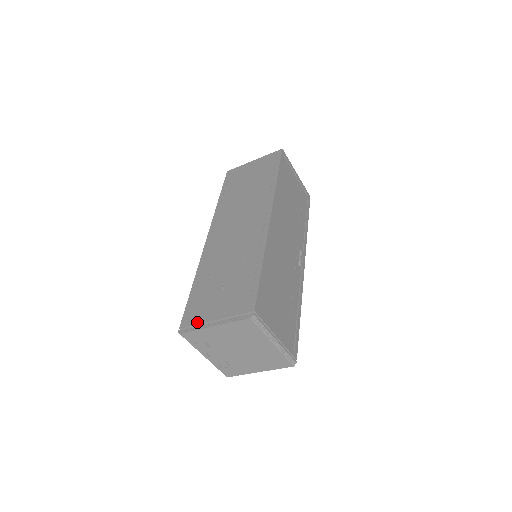
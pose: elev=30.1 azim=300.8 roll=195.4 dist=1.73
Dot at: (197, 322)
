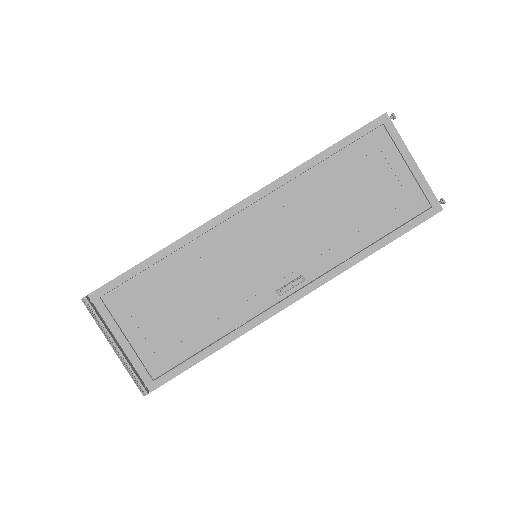
Dot at: occluded
